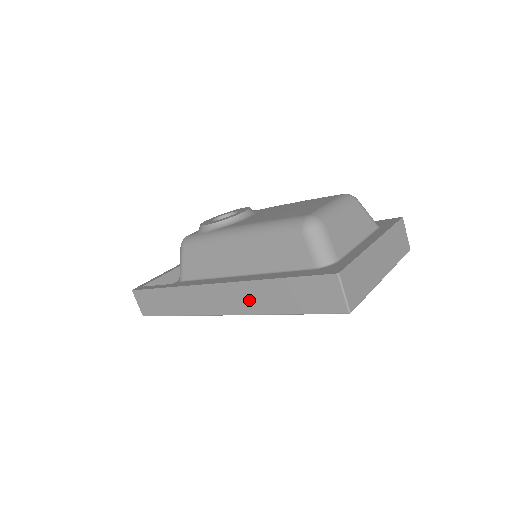
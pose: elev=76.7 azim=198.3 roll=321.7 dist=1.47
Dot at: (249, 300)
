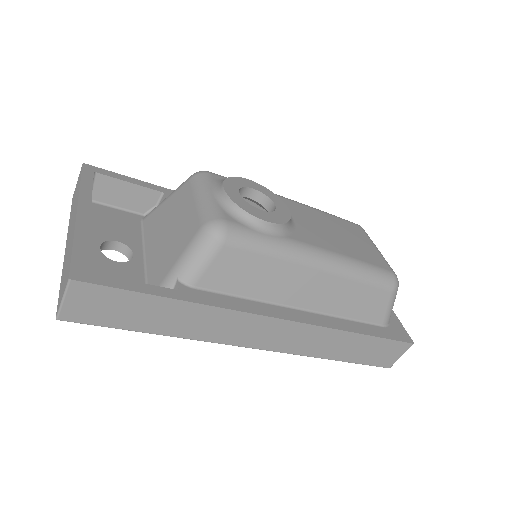
Dot at: (309, 343)
